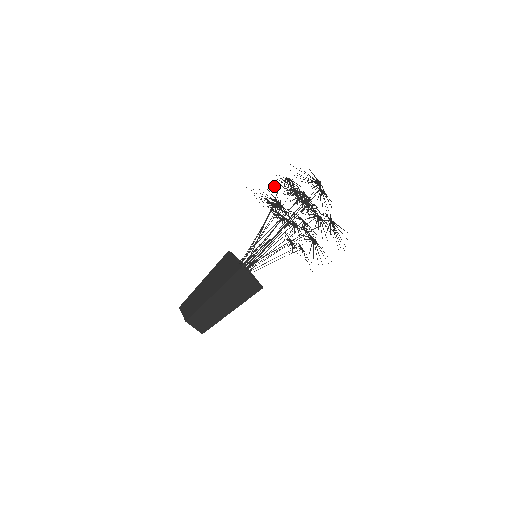
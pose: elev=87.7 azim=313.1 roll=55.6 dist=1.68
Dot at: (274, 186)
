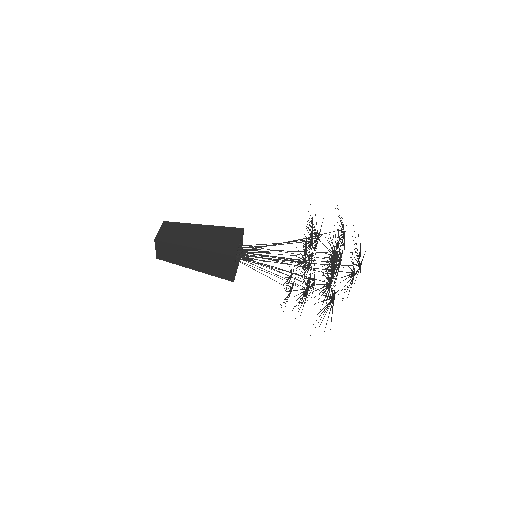
Dot at: occluded
